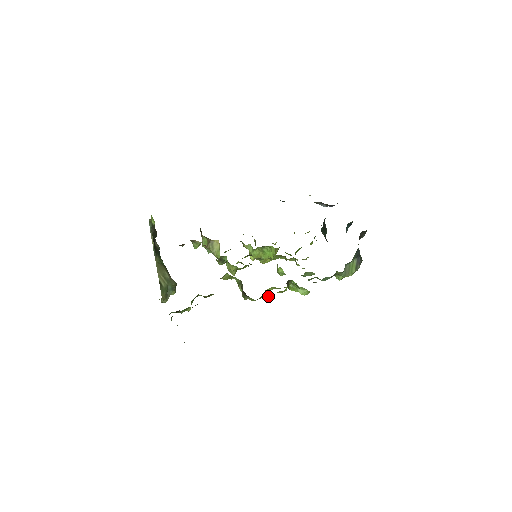
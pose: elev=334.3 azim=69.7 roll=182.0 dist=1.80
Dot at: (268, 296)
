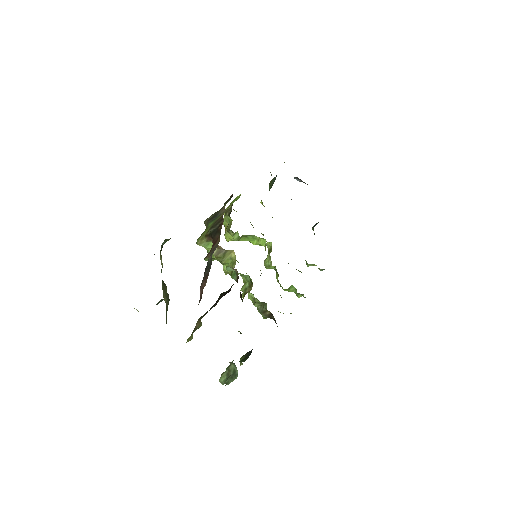
Dot at: occluded
